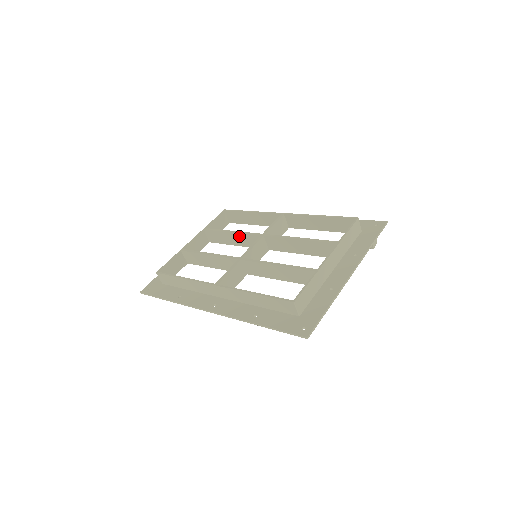
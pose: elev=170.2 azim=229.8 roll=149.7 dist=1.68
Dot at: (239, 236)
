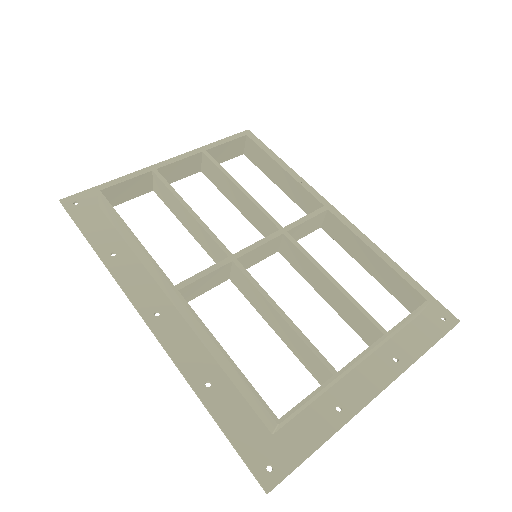
Dot at: (248, 202)
